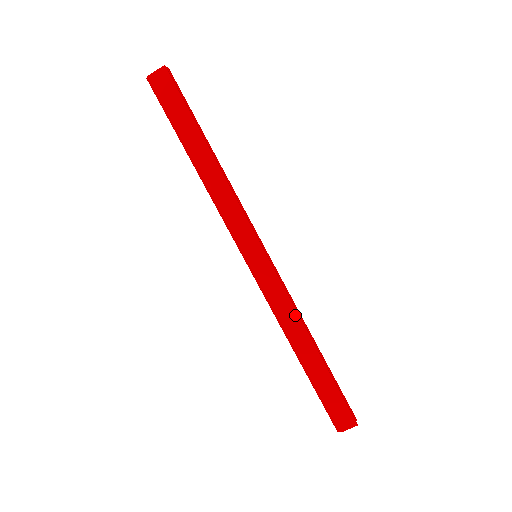
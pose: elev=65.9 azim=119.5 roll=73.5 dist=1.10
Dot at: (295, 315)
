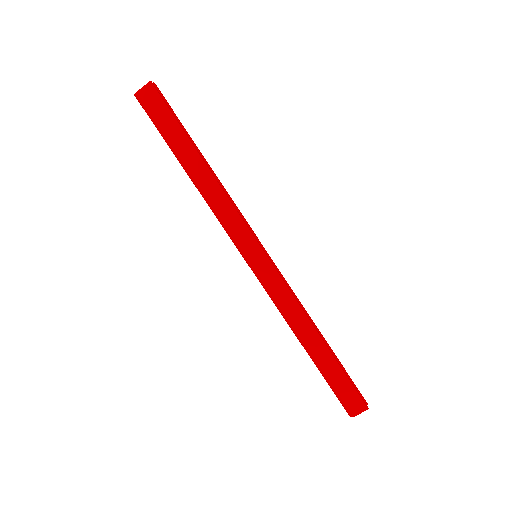
Dot at: (299, 309)
